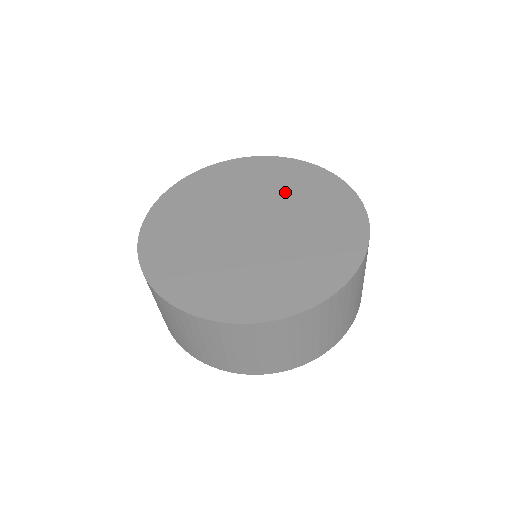
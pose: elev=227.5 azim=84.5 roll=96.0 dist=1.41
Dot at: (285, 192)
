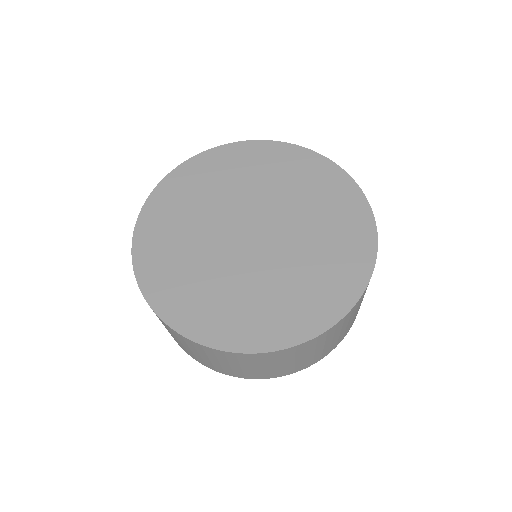
Dot at: (291, 192)
